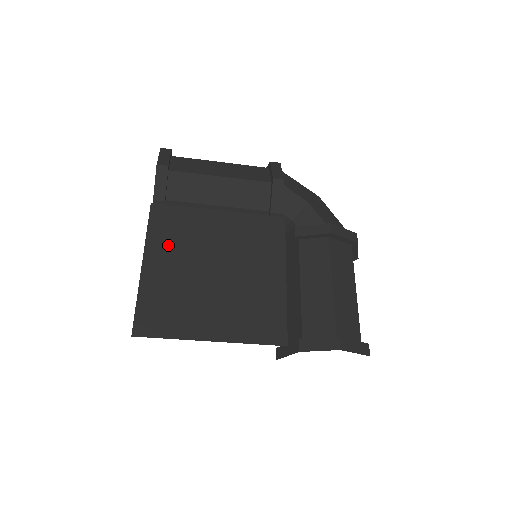
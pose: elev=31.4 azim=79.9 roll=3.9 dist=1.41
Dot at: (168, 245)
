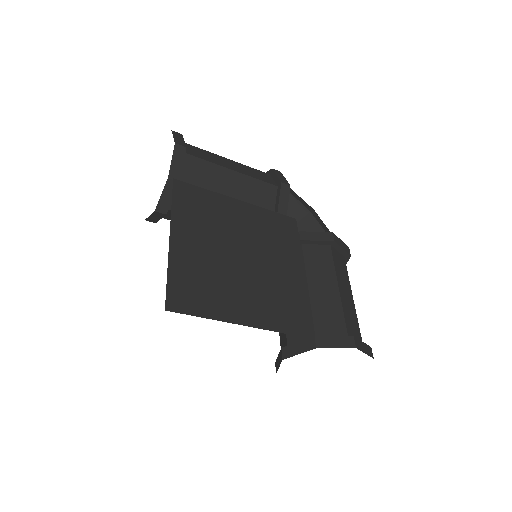
Dot at: (194, 223)
